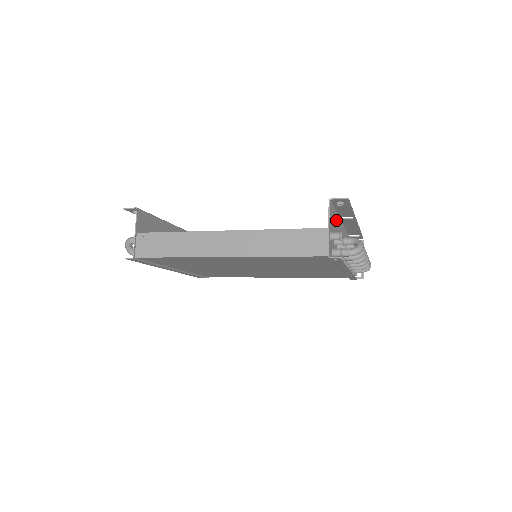
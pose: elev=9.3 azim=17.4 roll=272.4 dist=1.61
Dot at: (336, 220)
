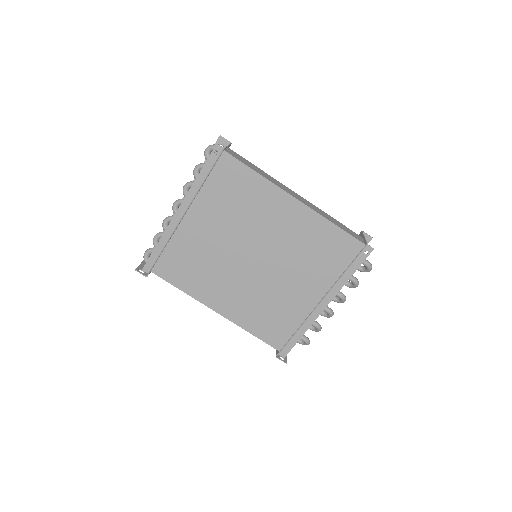
Dot at: occluded
